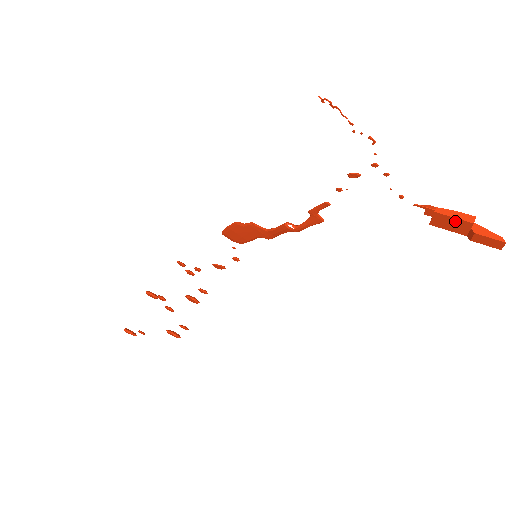
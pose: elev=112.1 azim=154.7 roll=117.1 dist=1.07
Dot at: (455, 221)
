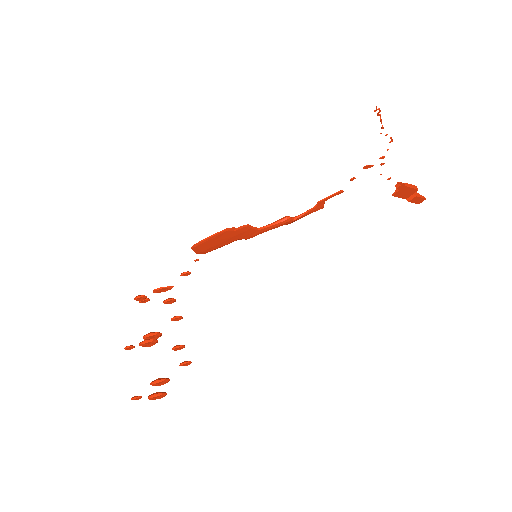
Dot at: (410, 190)
